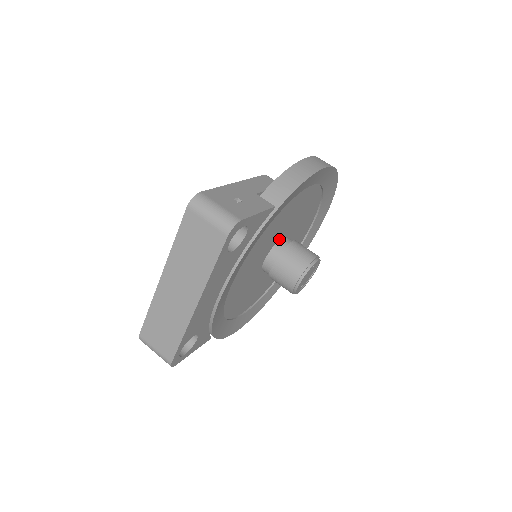
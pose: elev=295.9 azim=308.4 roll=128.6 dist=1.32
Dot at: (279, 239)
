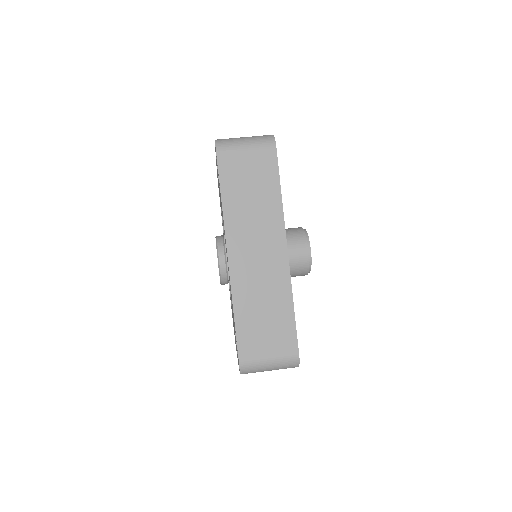
Dot at: occluded
